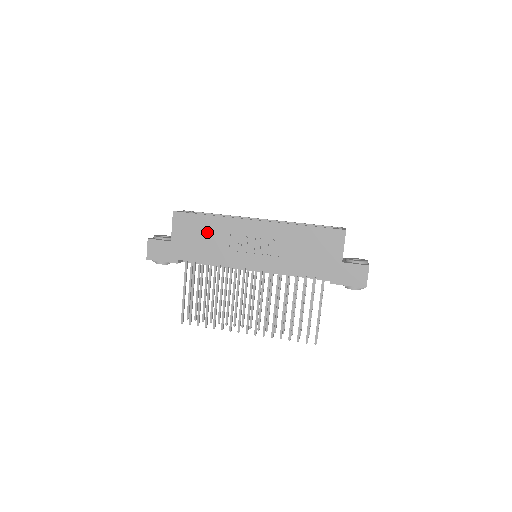
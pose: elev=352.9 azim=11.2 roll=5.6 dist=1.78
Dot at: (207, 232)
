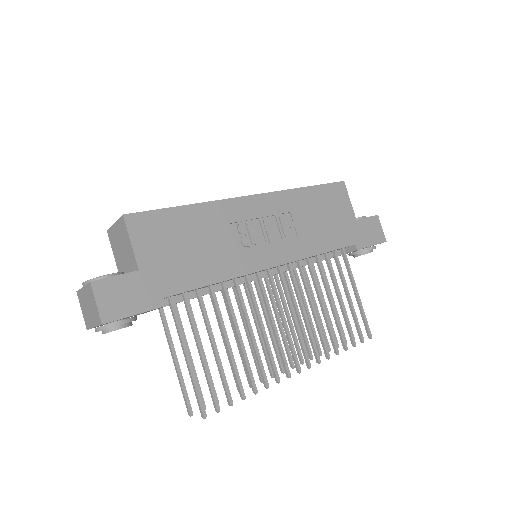
Dot at: (194, 233)
